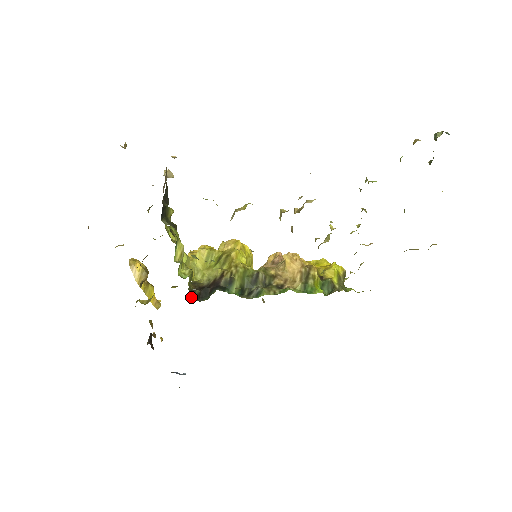
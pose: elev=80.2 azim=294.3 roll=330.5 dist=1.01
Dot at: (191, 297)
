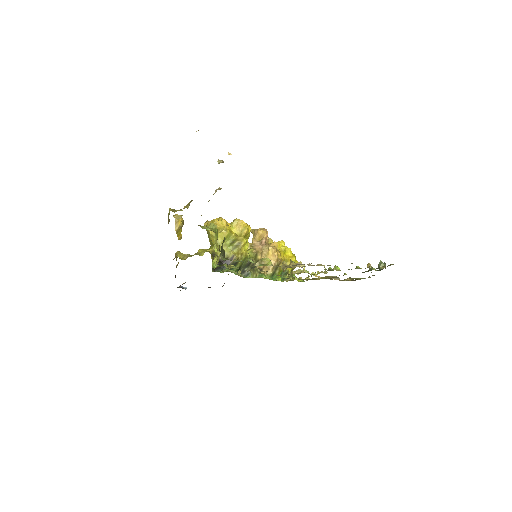
Dot at: (212, 270)
